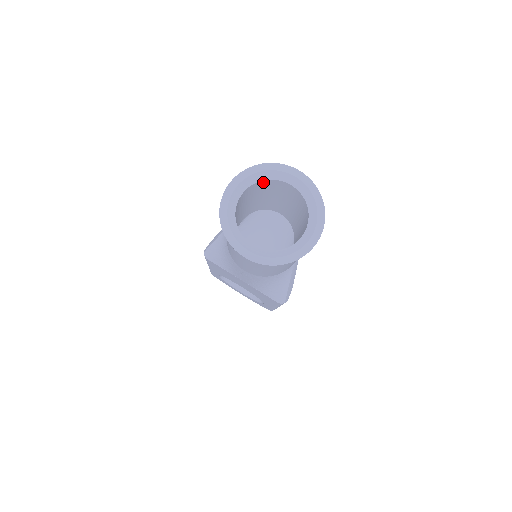
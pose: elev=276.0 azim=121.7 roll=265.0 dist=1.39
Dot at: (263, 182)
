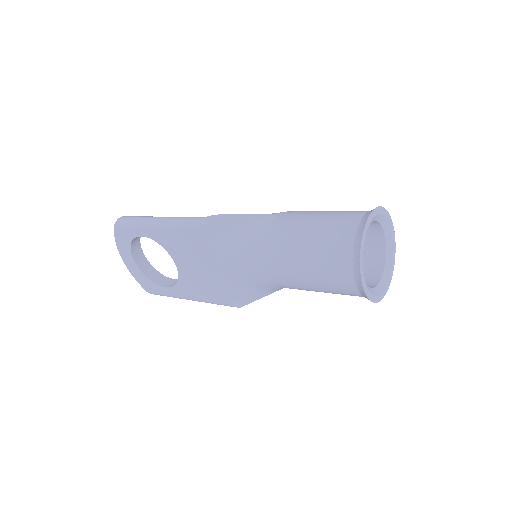
Dot at: (373, 222)
